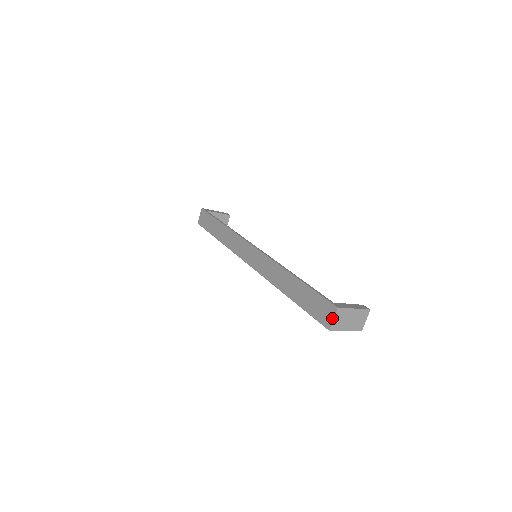
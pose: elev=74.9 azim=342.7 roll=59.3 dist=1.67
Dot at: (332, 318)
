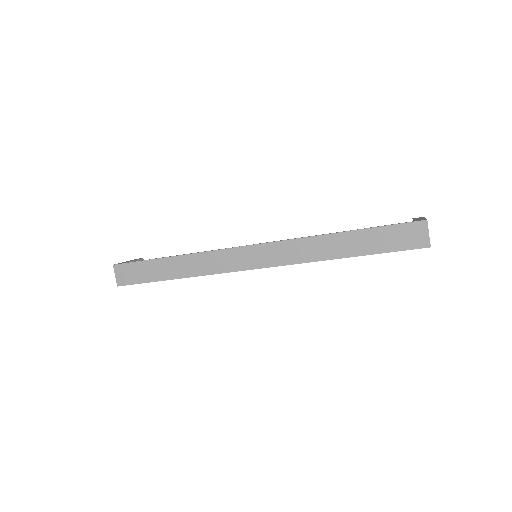
Dot at: (427, 234)
